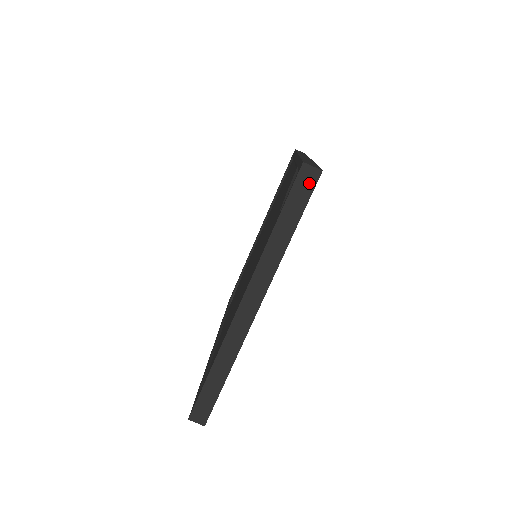
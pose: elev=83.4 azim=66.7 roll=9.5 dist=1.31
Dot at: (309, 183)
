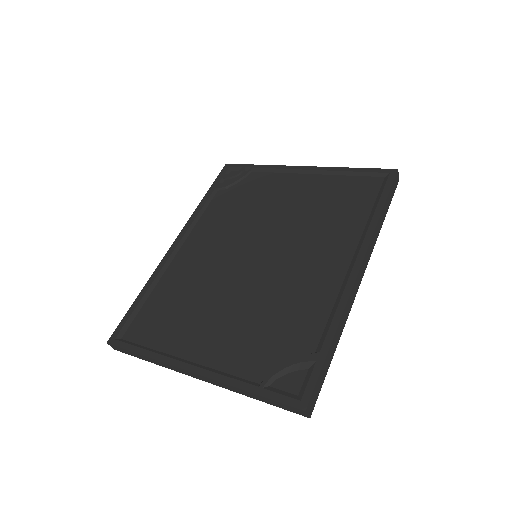
Dot at: (296, 412)
